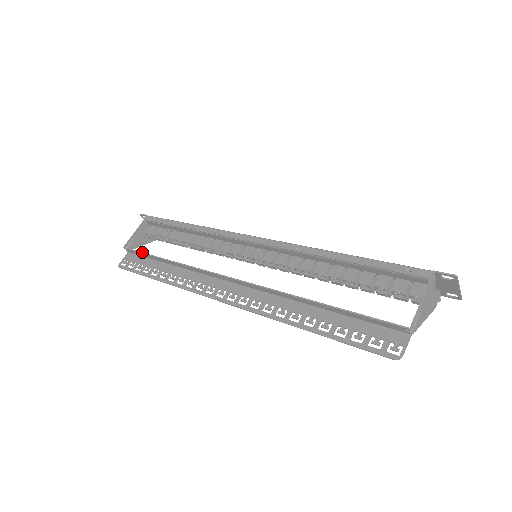
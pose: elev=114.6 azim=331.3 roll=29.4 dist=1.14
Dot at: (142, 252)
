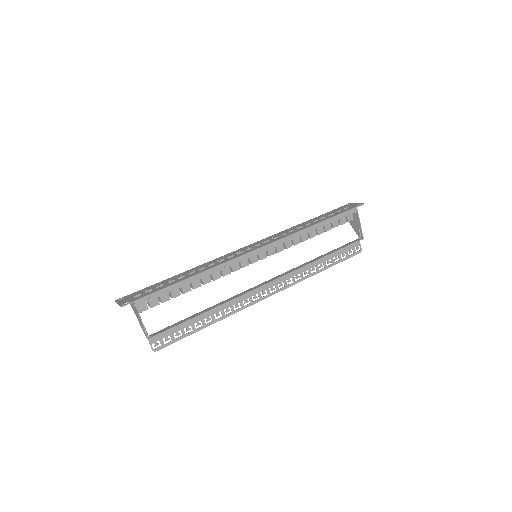
Dot at: occluded
